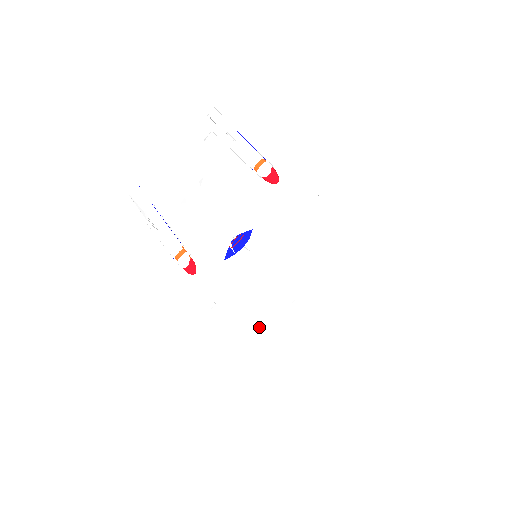
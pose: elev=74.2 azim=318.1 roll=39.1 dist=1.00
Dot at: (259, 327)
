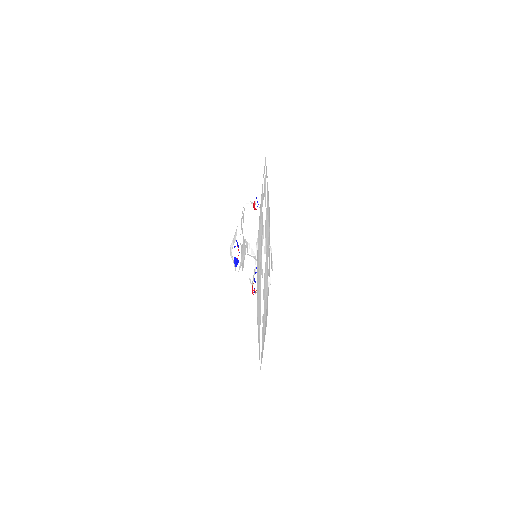
Dot at: occluded
